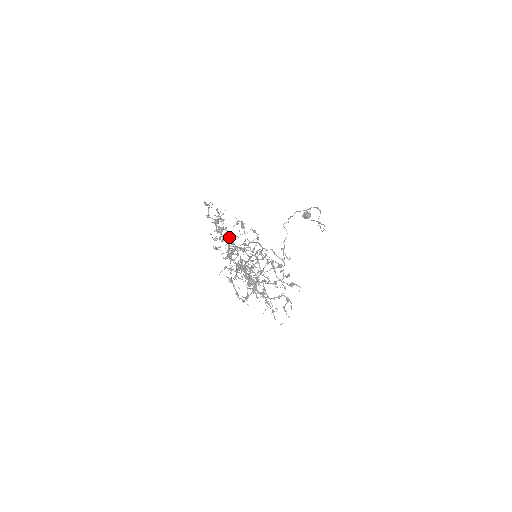
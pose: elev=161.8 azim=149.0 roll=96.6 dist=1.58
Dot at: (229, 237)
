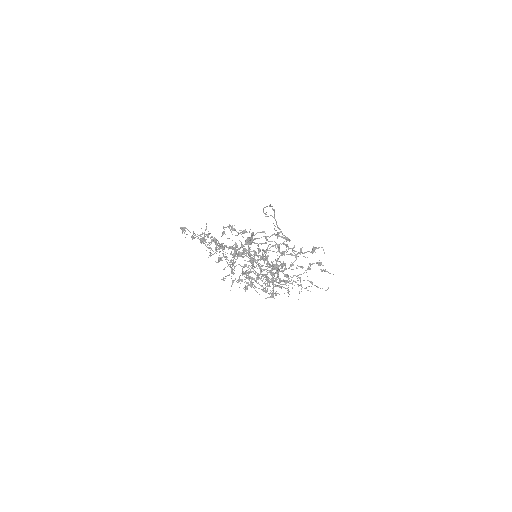
Dot at: occluded
